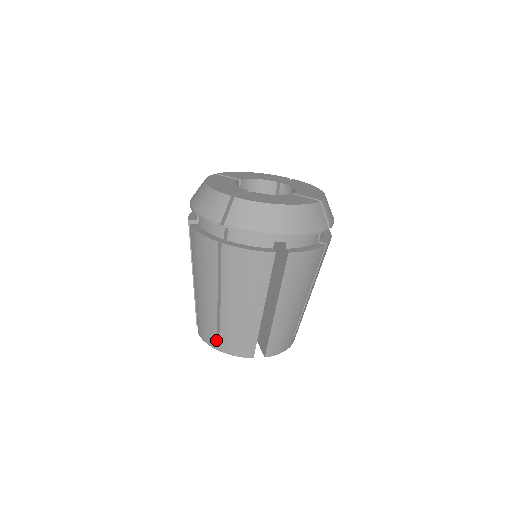
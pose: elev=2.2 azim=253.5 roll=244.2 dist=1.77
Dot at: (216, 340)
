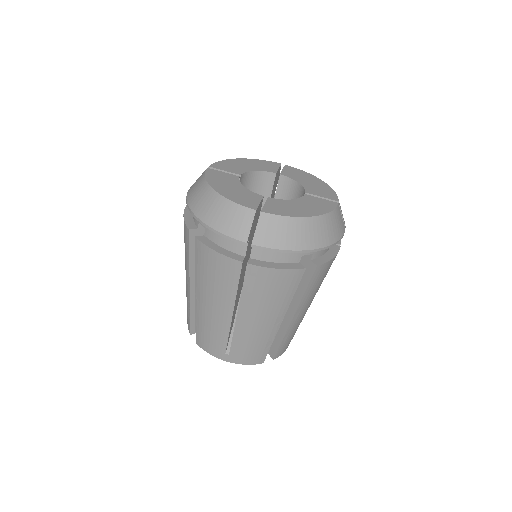
Dot at: (224, 352)
